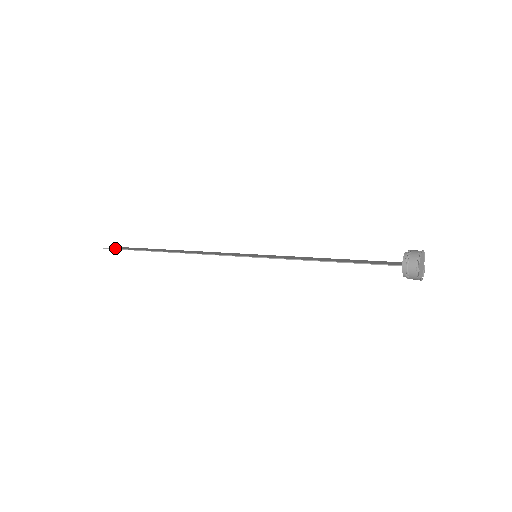
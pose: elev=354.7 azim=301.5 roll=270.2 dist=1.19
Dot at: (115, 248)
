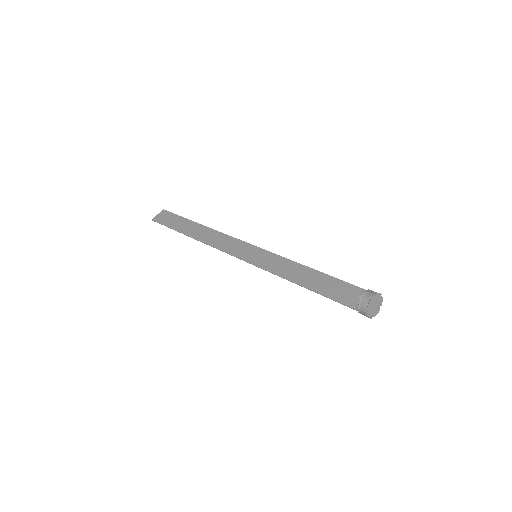
Dot at: (159, 221)
